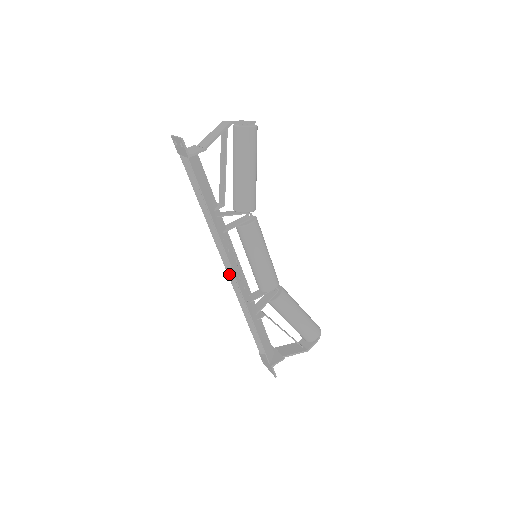
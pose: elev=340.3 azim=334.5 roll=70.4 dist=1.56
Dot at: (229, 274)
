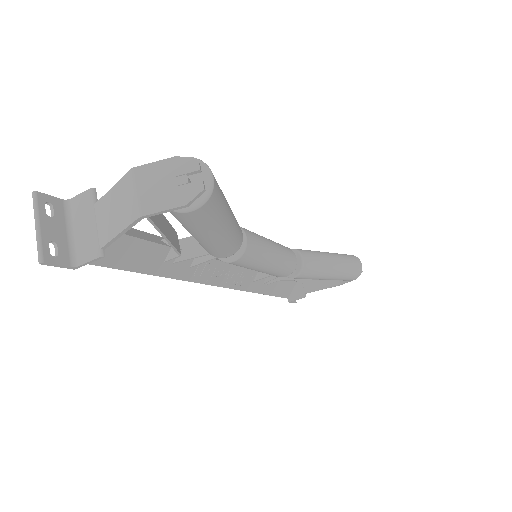
Dot at: occluded
